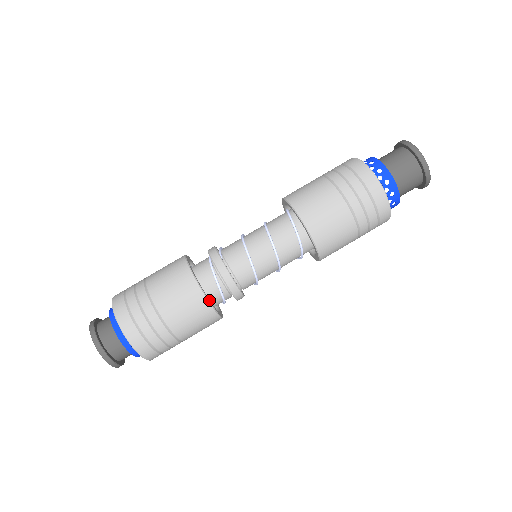
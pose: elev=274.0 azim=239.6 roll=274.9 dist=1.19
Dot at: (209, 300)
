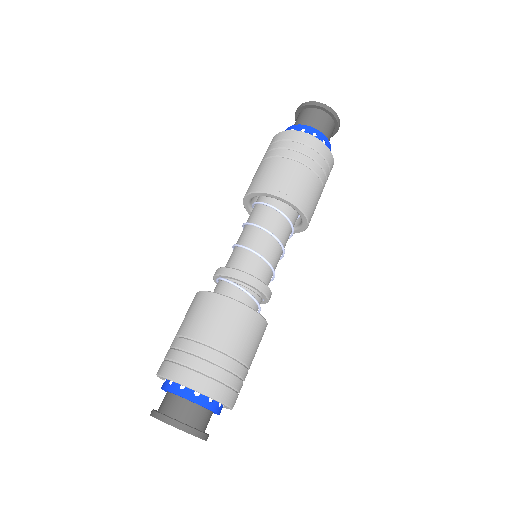
Dot at: (251, 309)
